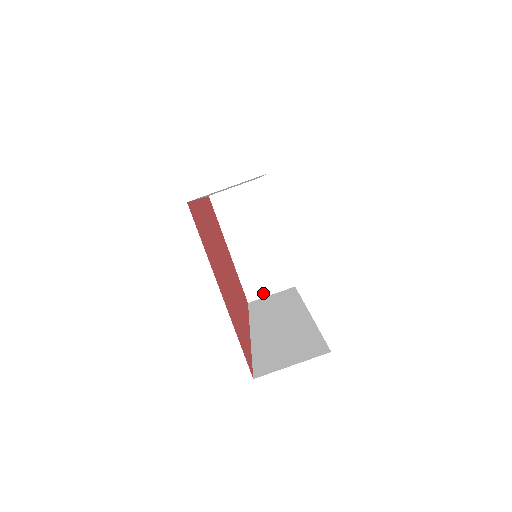
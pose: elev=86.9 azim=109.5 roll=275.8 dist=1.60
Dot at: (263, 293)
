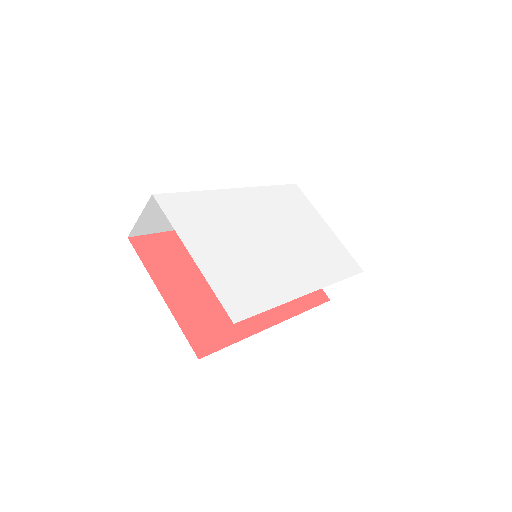
Dot at: (339, 287)
